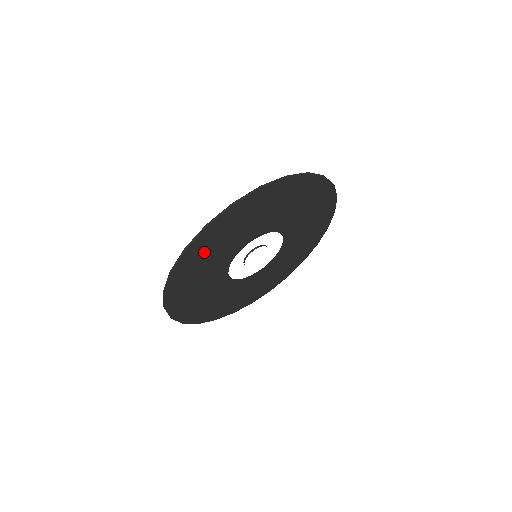
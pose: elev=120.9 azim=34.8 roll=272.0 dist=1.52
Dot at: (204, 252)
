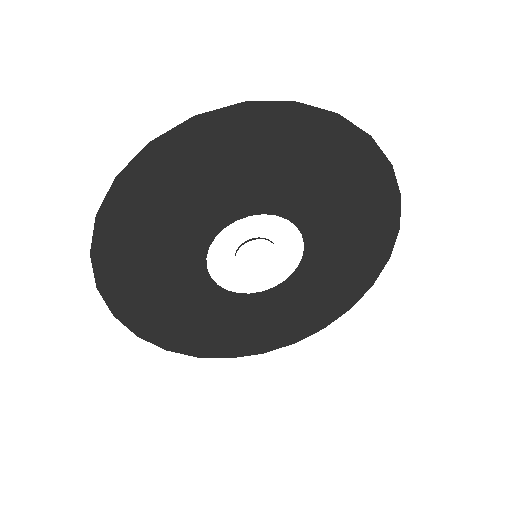
Dot at: (179, 175)
